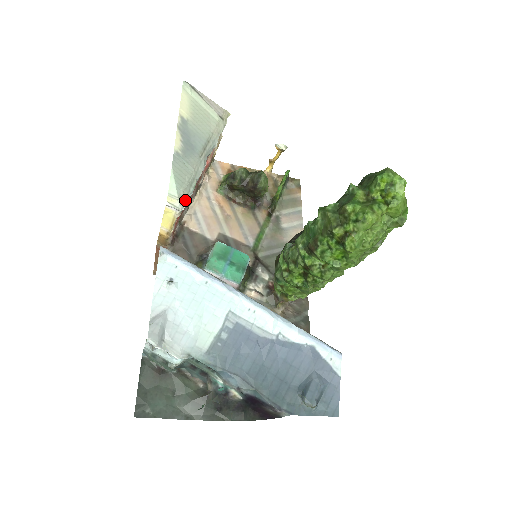
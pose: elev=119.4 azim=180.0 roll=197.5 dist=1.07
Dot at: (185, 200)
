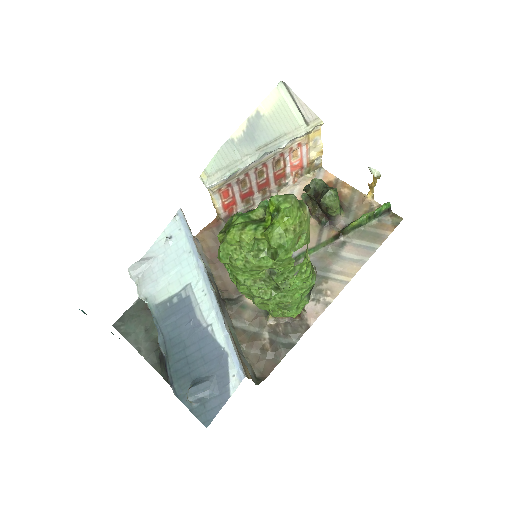
Dot at: (215, 180)
